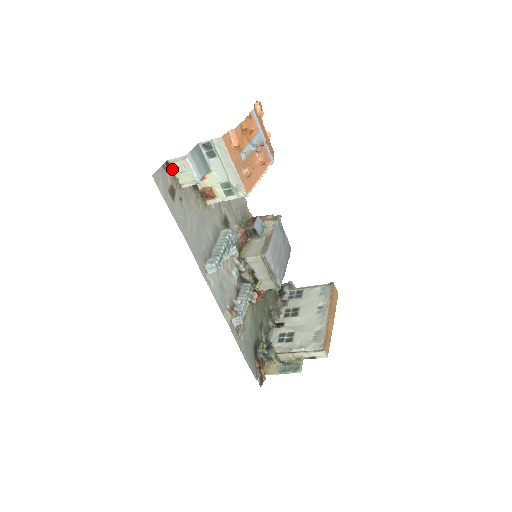
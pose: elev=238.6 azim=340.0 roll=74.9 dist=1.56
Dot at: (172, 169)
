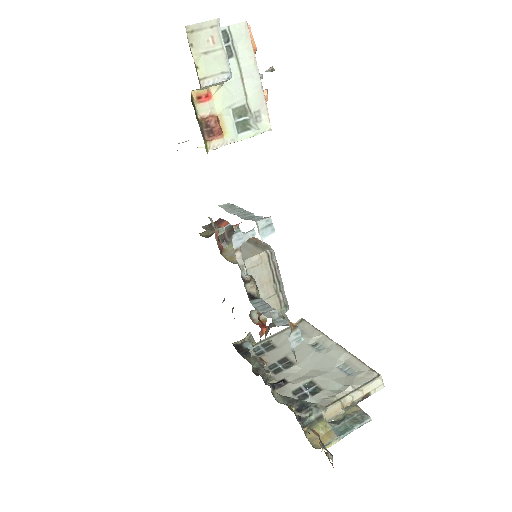
Dot at: (189, 46)
